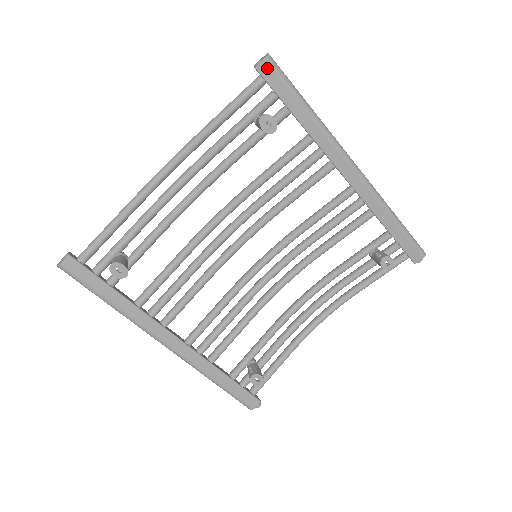
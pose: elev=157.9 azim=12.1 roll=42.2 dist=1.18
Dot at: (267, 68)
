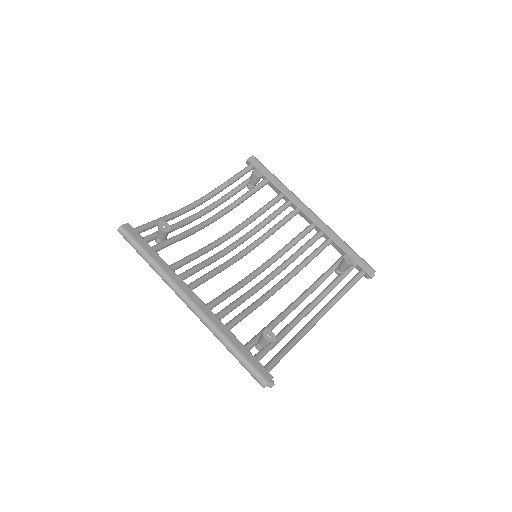
Dot at: (254, 160)
